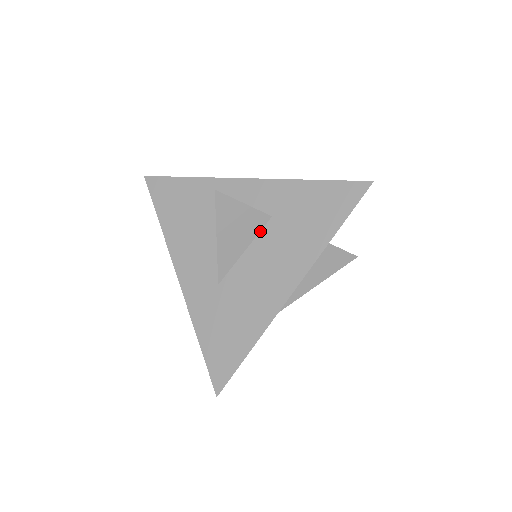
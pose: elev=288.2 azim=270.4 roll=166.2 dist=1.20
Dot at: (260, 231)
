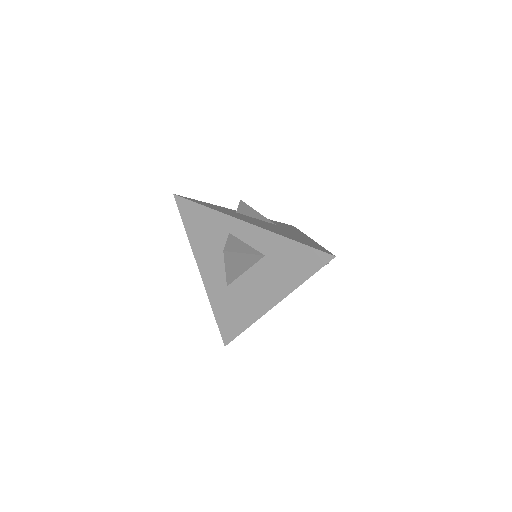
Dot at: (256, 262)
